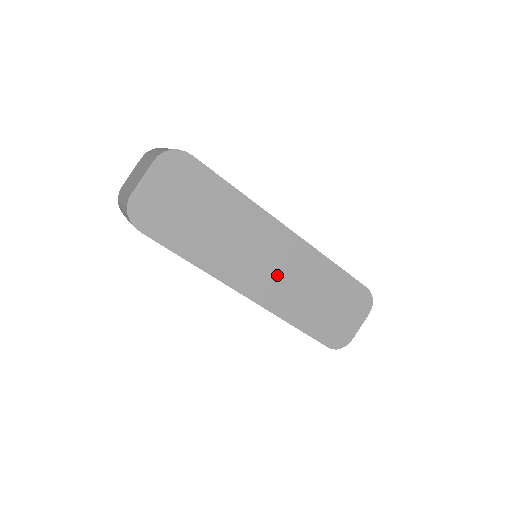
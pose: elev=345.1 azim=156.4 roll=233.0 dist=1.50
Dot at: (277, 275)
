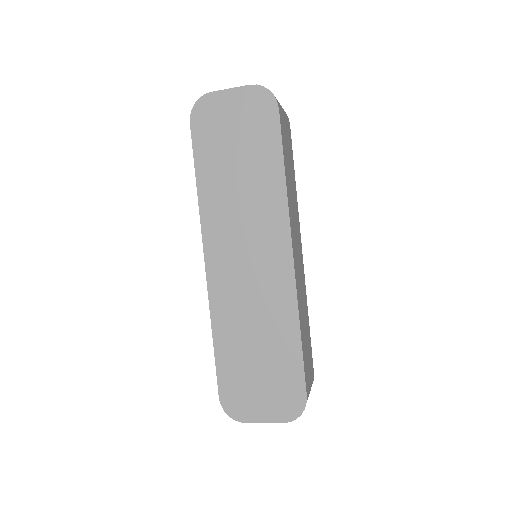
Dot at: (244, 277)
